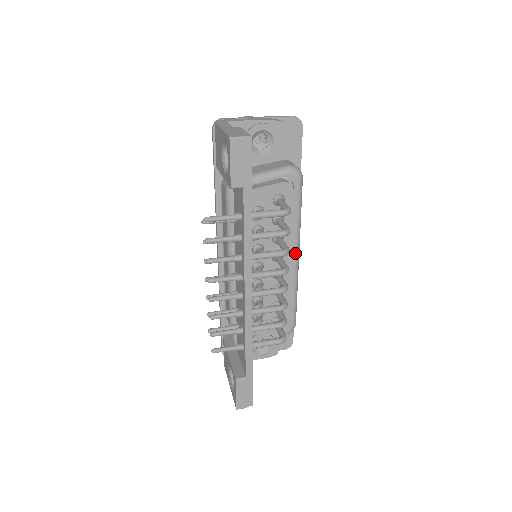
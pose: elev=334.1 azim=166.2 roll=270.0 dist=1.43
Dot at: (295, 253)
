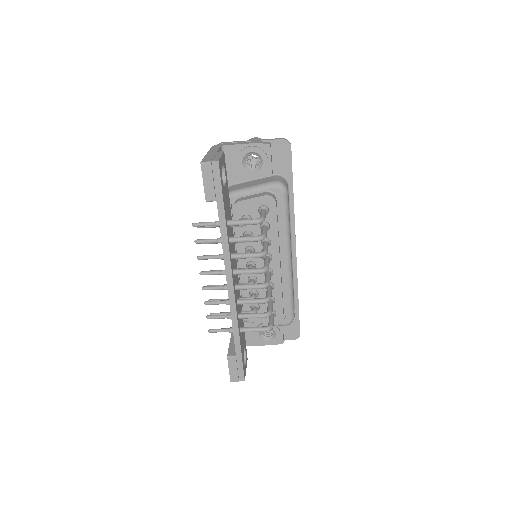
Dot at: (286, 255)
